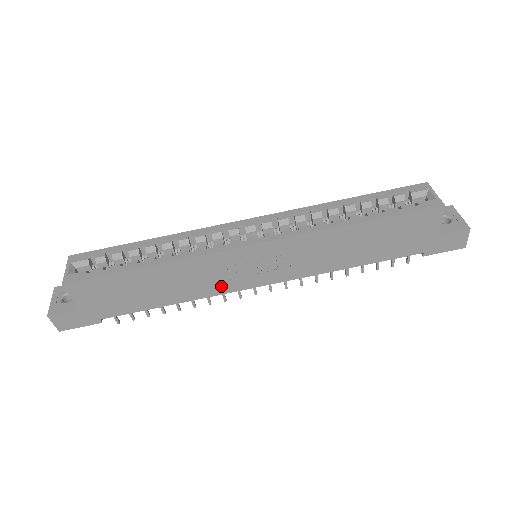
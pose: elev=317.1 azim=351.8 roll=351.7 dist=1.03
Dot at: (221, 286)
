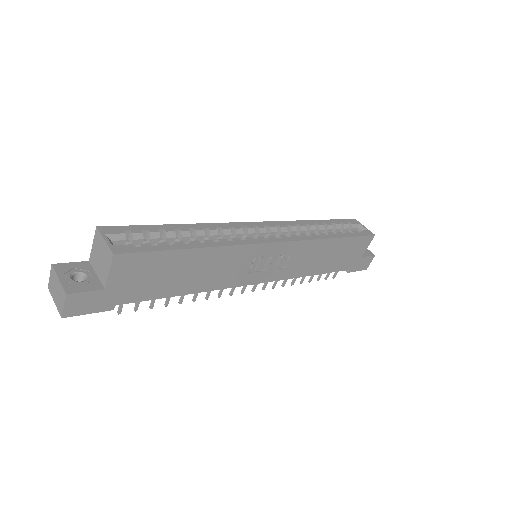
Dot at: (233, 279)
